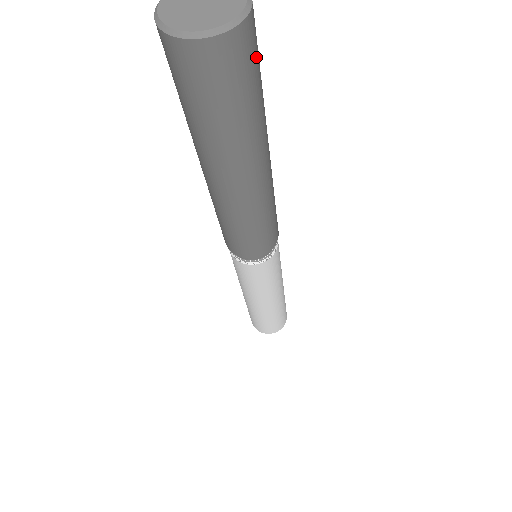
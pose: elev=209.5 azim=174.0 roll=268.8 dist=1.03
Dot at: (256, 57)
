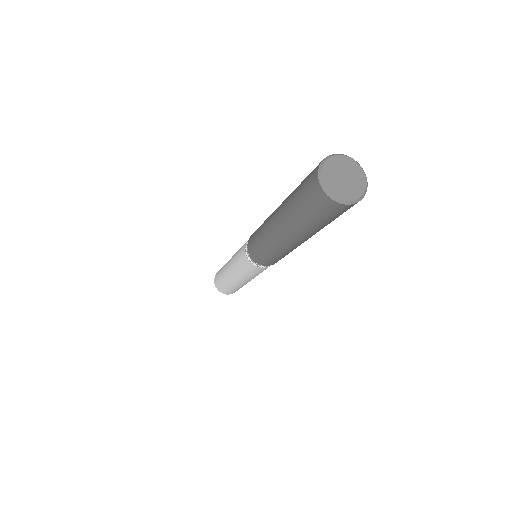
Dot at: occluded
